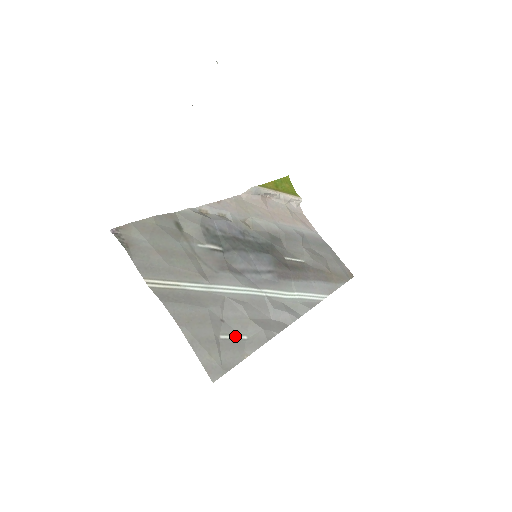
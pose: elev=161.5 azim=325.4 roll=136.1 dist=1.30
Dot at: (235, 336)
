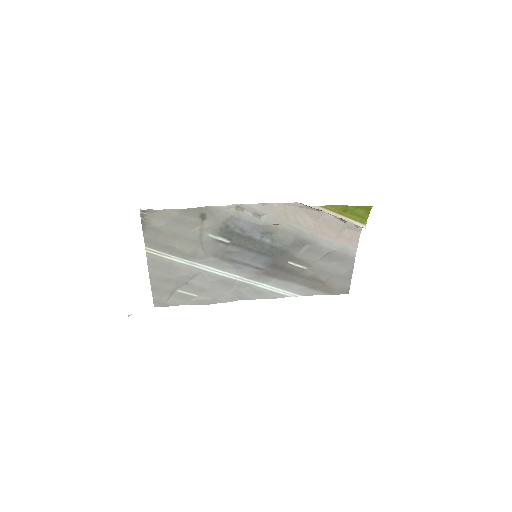
Dot at: (189, 293)
